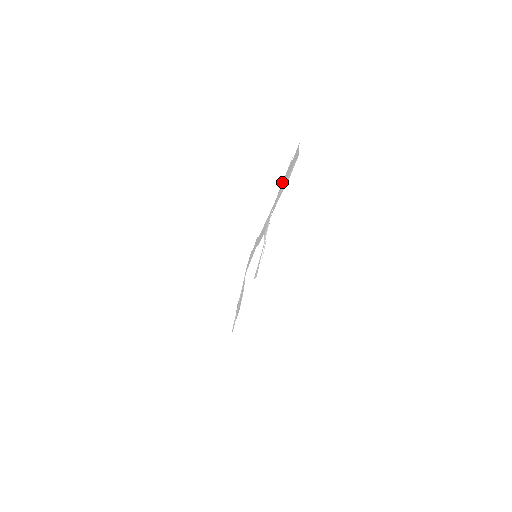
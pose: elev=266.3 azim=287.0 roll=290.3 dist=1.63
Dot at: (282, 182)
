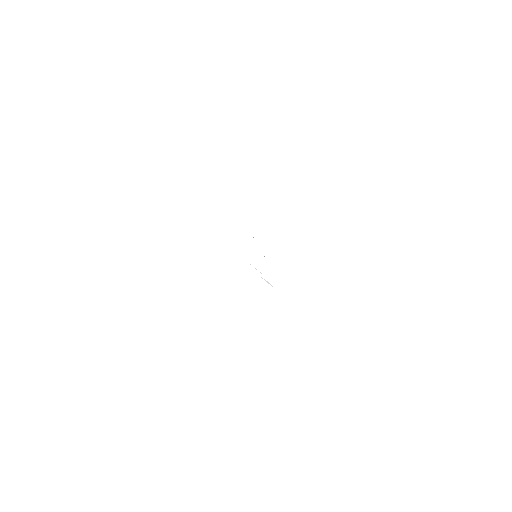
Dot at: occluded
